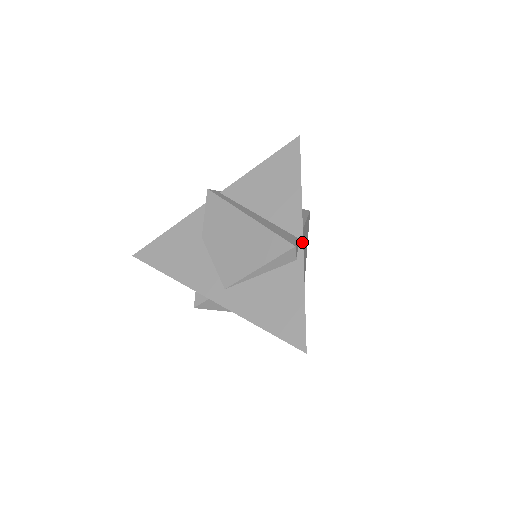
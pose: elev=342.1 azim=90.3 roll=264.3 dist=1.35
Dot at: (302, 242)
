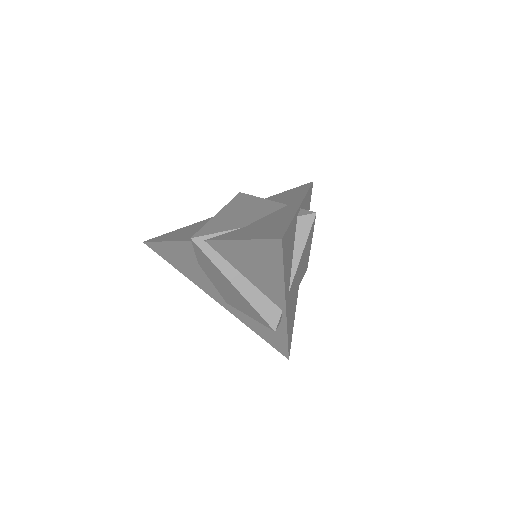
Dot at: (285, 314)
